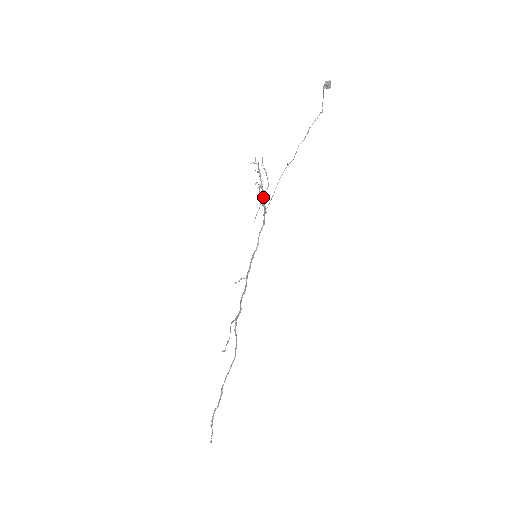
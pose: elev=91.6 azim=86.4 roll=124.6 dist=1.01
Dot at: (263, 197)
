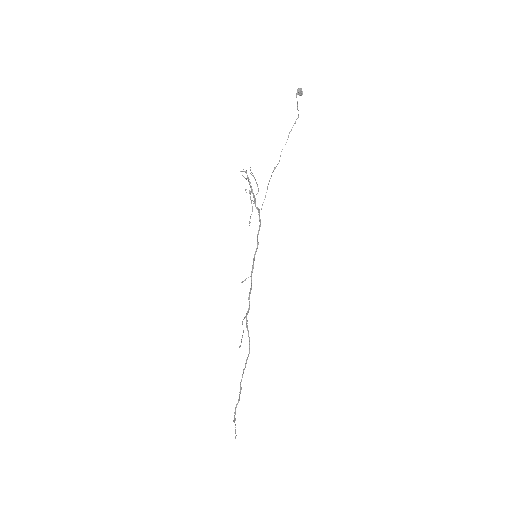
Dot at: (255, 201)
